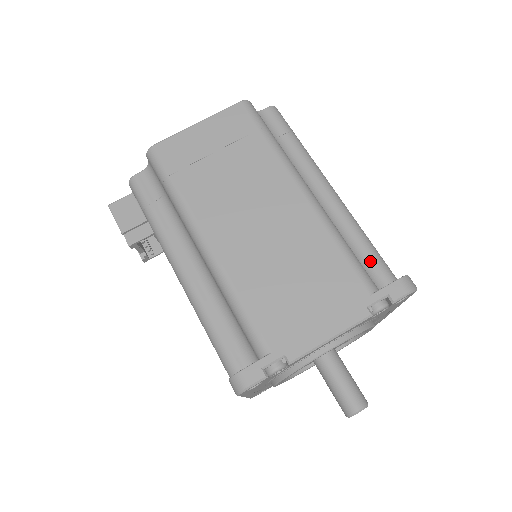
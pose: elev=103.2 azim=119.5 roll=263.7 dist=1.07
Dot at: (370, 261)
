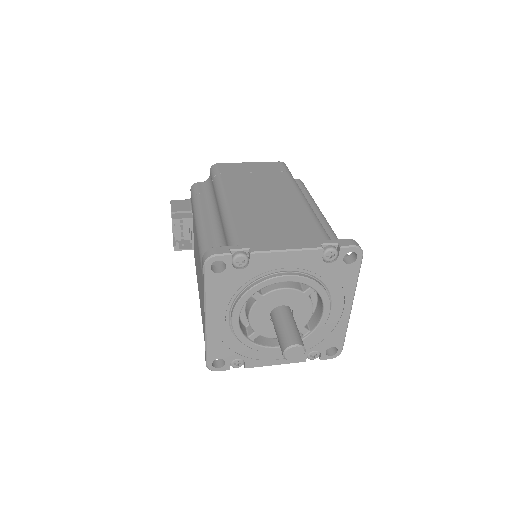
Dot at: occluded
